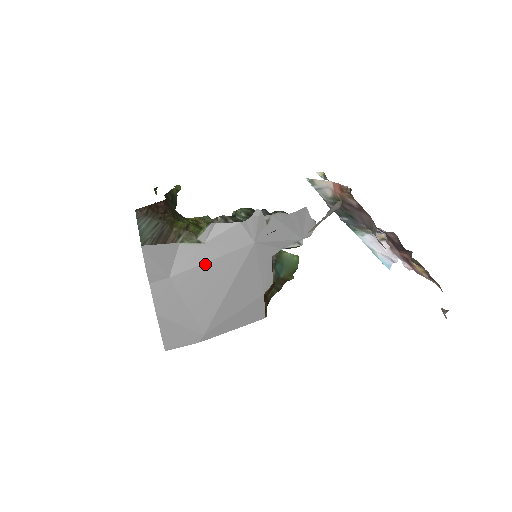
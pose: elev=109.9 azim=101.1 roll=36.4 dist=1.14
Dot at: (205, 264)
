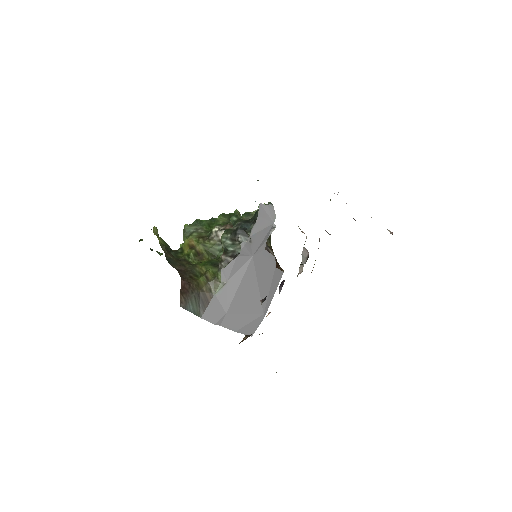
Dot at: (237, 291)
